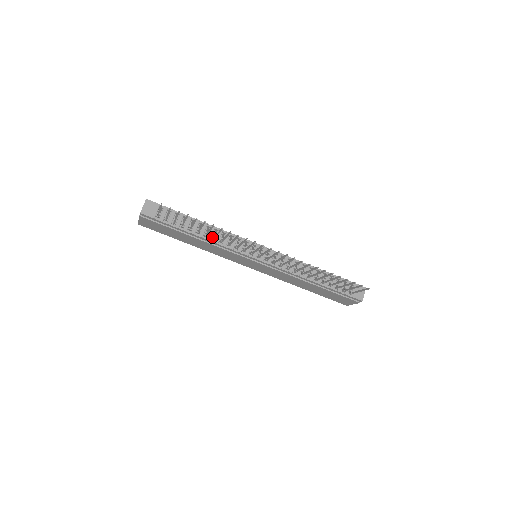
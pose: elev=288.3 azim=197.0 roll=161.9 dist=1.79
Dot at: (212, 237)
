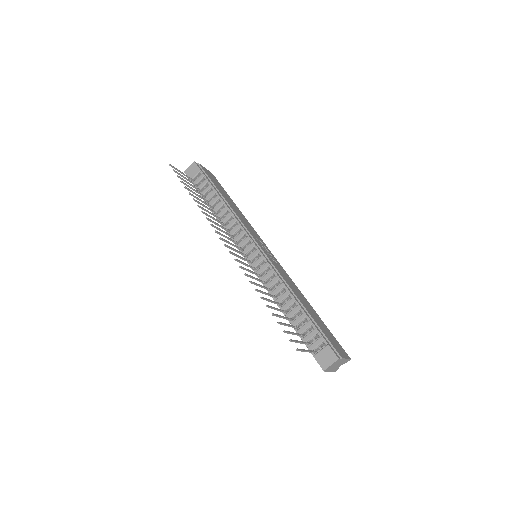
Dot at: (221, 217)
